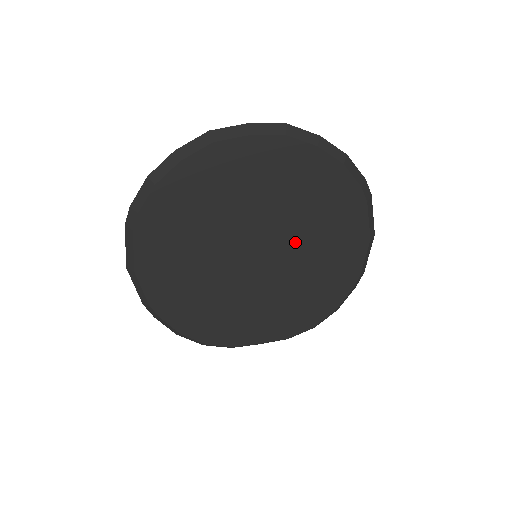
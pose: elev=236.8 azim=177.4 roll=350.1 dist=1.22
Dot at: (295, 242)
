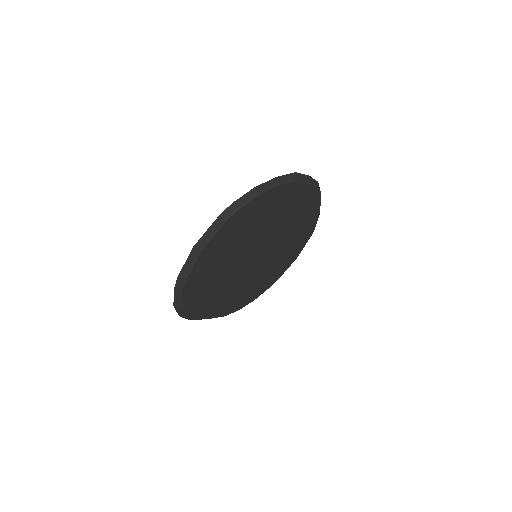
Dot at: (275, 252)
